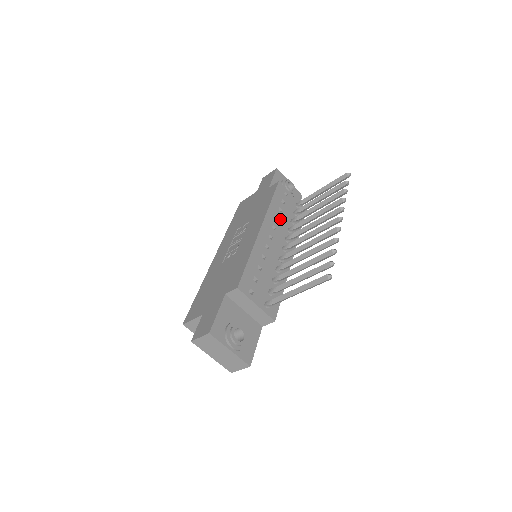
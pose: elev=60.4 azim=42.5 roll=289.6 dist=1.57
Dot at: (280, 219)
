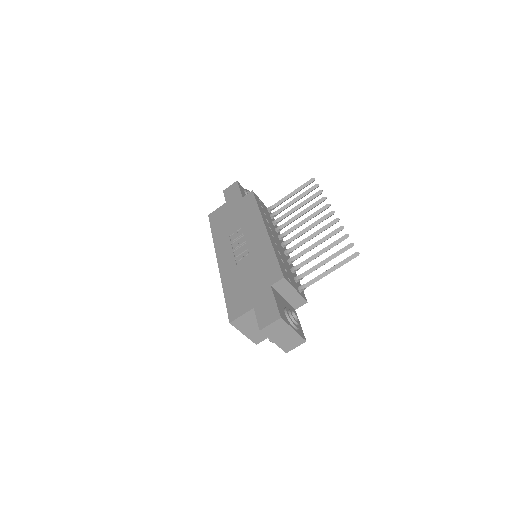
Dot at: (268, 222)
